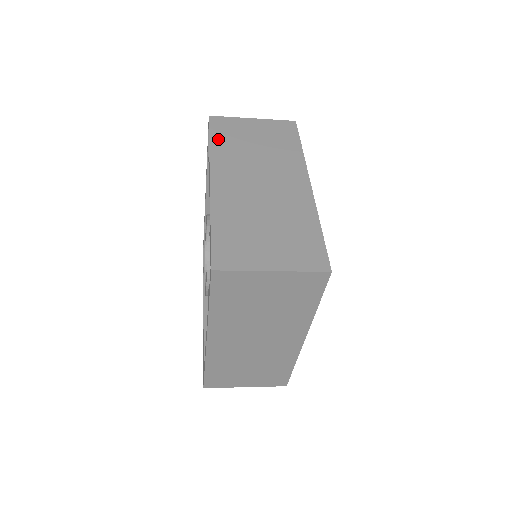
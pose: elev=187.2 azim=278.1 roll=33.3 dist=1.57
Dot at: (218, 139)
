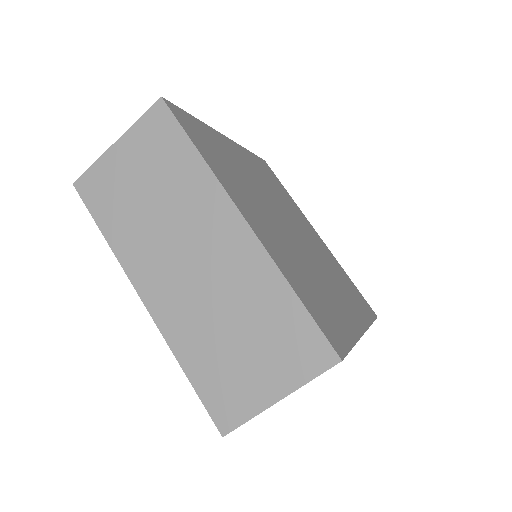
Dot at: occluded
